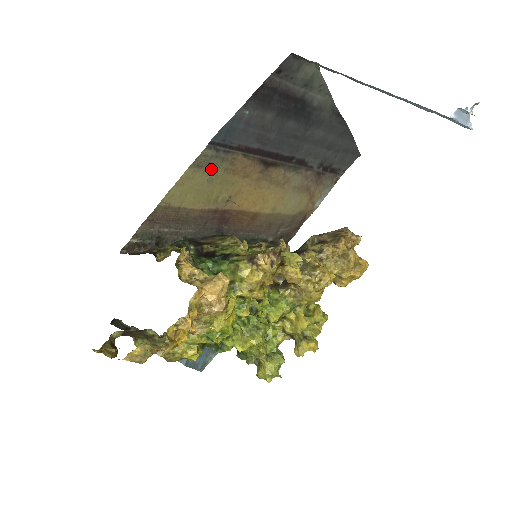
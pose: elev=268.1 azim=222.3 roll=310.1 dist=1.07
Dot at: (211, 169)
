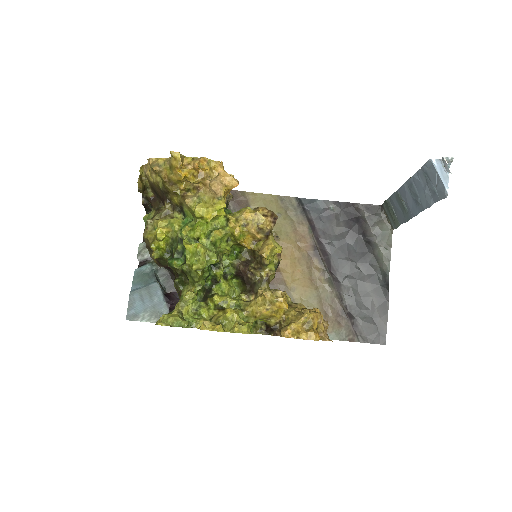
Dot at: (286, 211)
